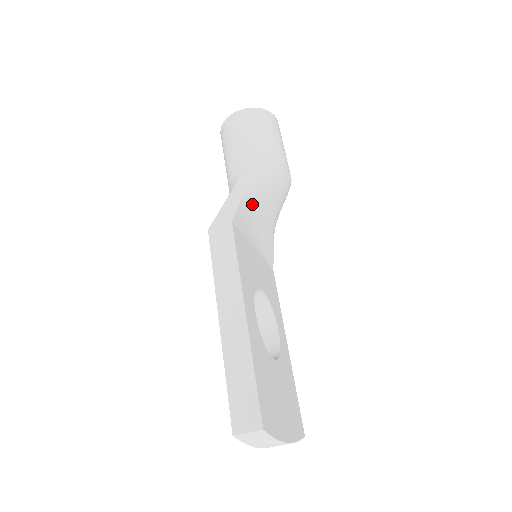
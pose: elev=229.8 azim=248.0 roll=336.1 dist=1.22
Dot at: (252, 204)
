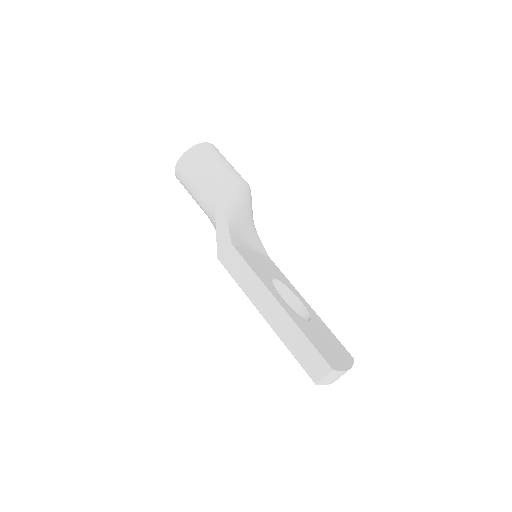
Dot at: (235, 222)
